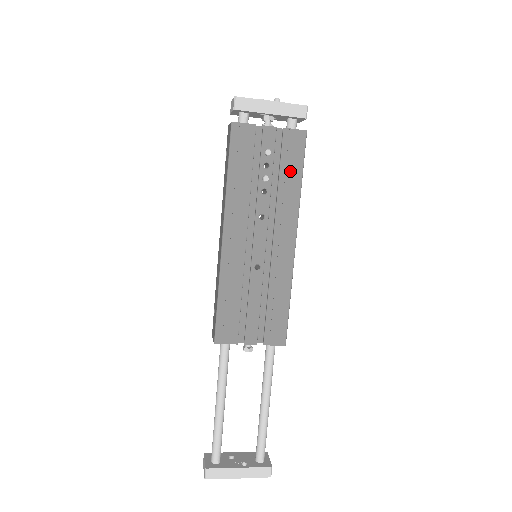
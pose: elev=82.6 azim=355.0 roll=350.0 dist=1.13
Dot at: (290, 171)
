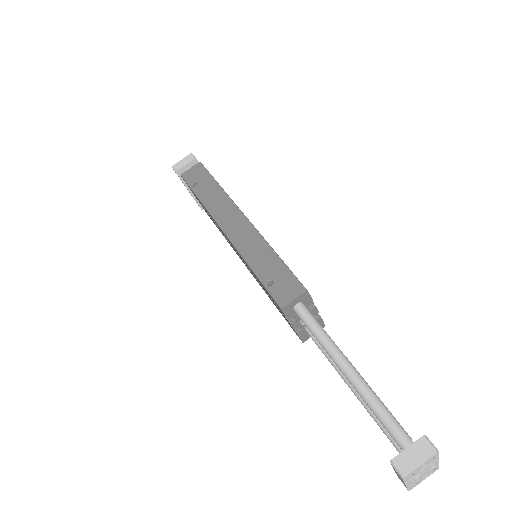
Dot at: occluded
